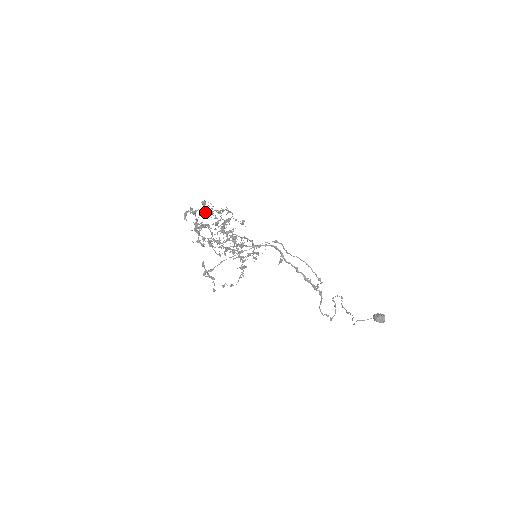
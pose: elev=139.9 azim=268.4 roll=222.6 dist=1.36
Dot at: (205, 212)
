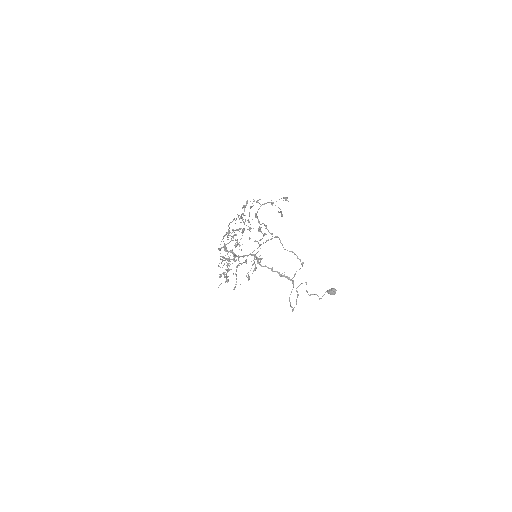
Dot at: (251, 207)
